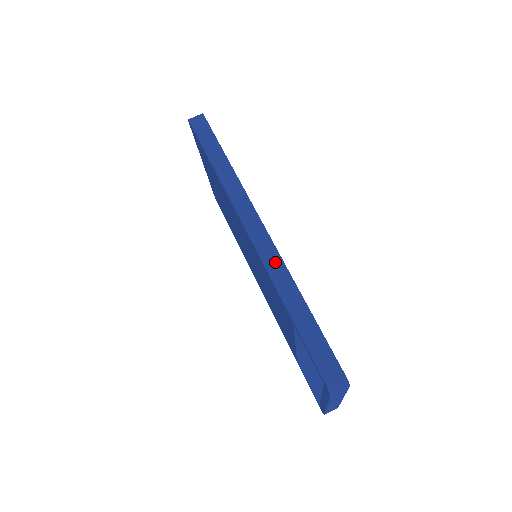
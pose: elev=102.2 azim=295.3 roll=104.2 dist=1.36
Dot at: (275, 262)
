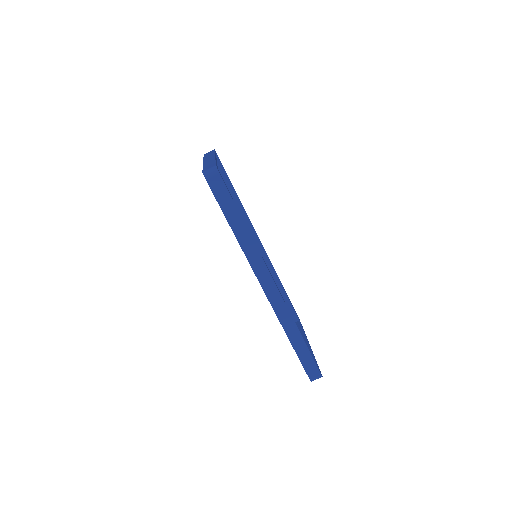
Dot at: (283, 311)
